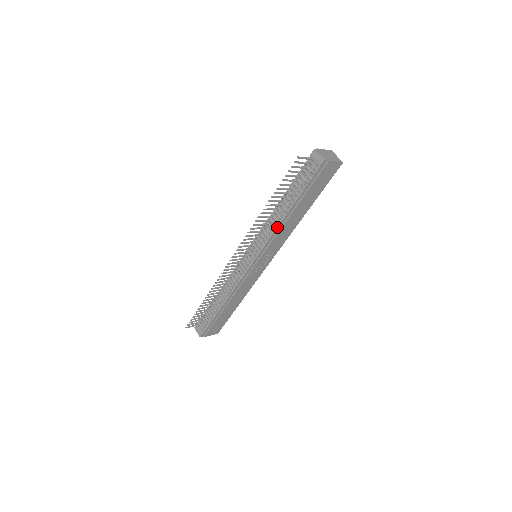
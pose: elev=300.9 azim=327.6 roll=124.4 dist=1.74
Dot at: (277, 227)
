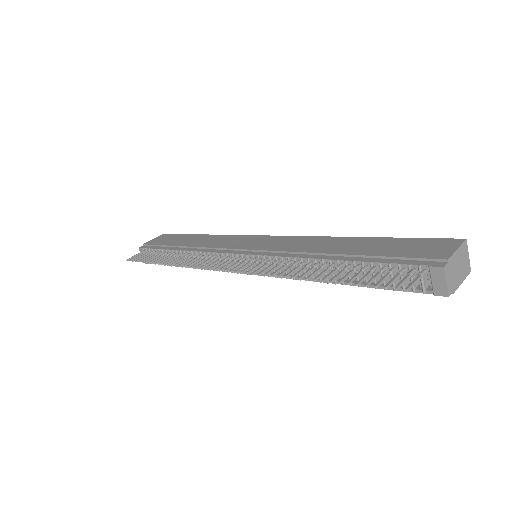
Dot at: occluded
